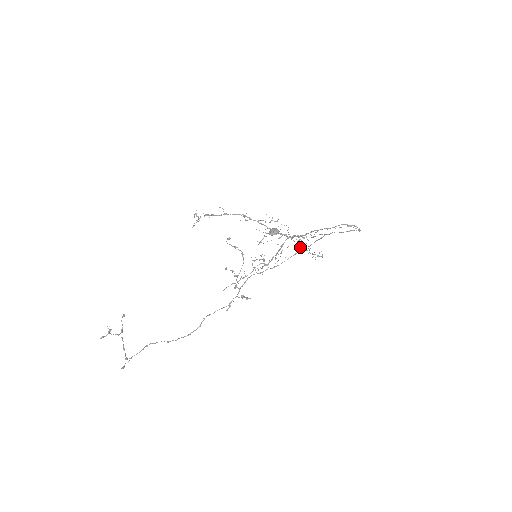
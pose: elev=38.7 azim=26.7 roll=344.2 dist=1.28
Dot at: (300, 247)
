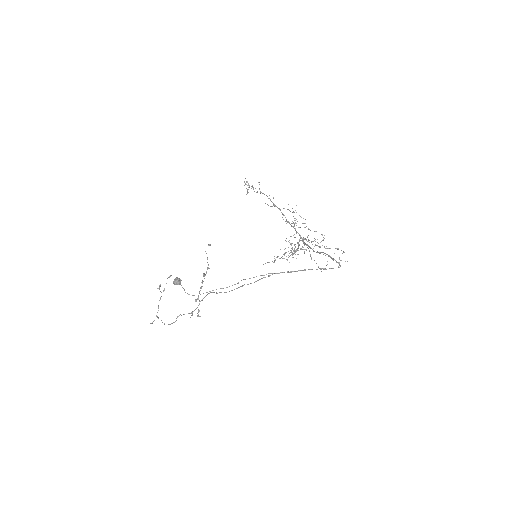
Dot at: occluded
